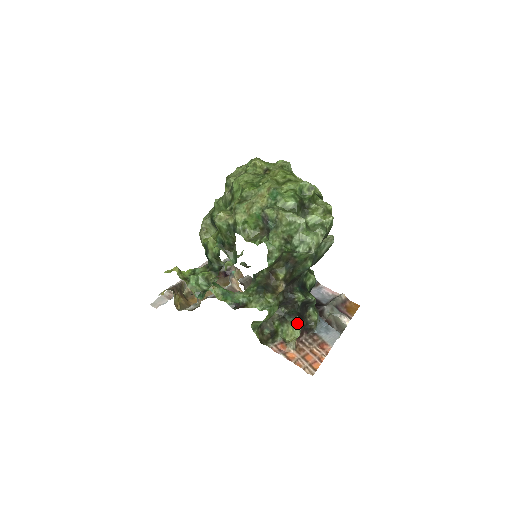
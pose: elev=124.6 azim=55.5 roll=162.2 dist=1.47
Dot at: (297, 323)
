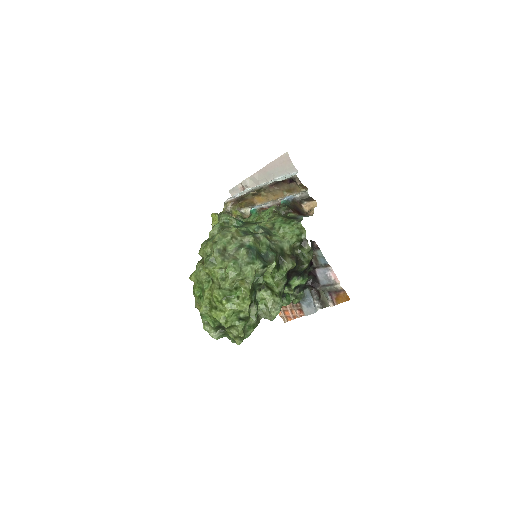
Dot at: occluded
